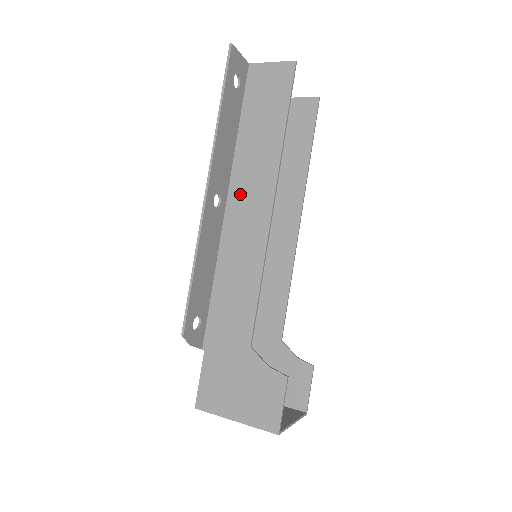
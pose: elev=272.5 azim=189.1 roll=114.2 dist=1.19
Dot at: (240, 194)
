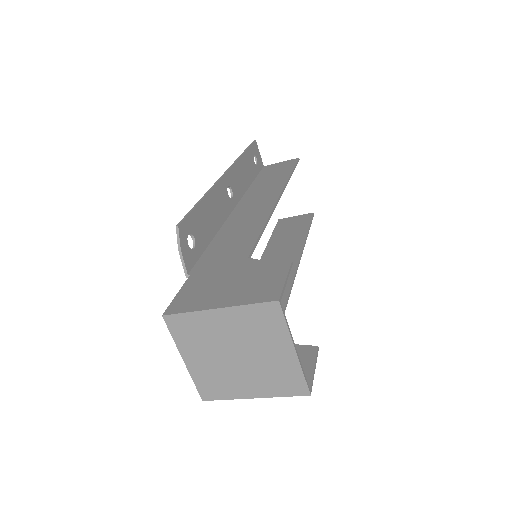
Dot at: (249, 200)
